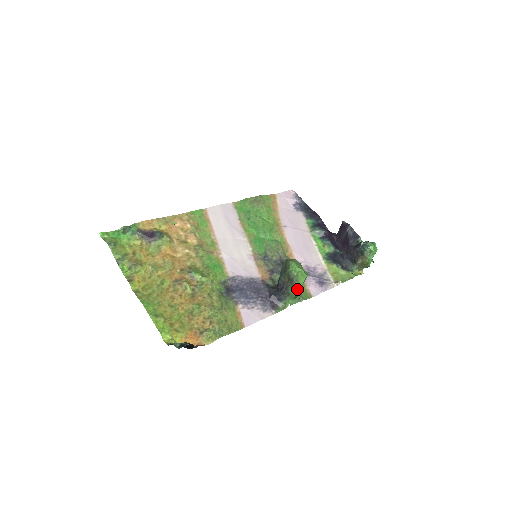
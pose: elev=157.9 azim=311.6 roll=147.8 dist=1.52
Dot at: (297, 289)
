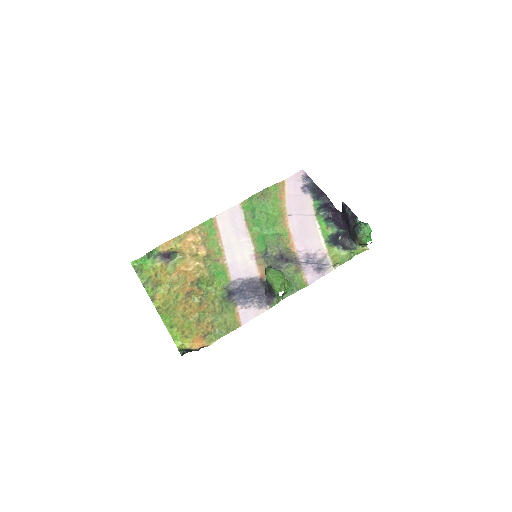
Dot at: (277, 292)
